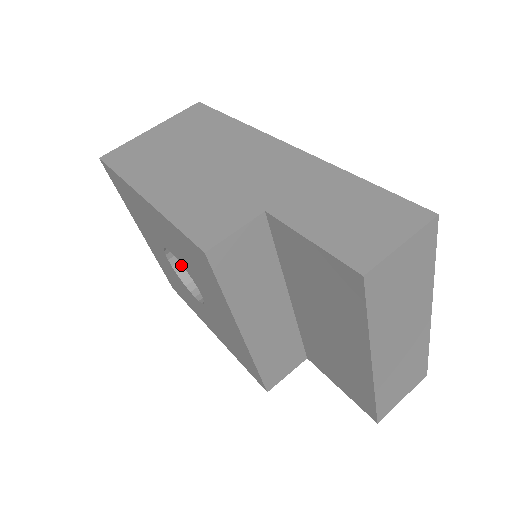
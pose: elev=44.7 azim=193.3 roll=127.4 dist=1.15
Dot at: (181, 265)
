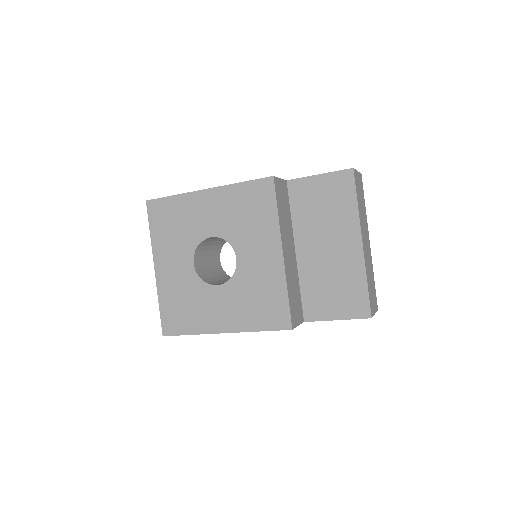
Dot at: (200, 272)
